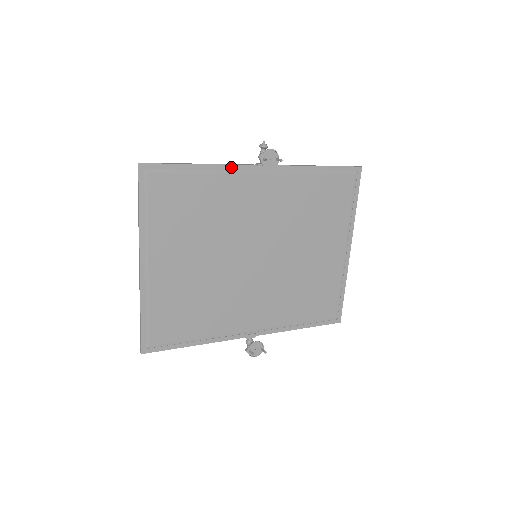
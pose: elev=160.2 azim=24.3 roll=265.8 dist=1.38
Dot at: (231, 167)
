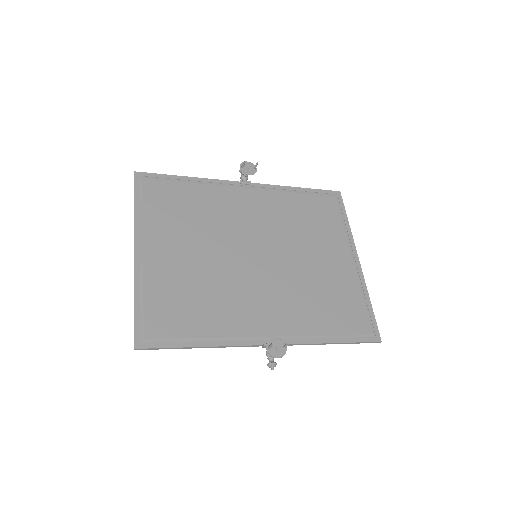
Dot at: (216, 181)
